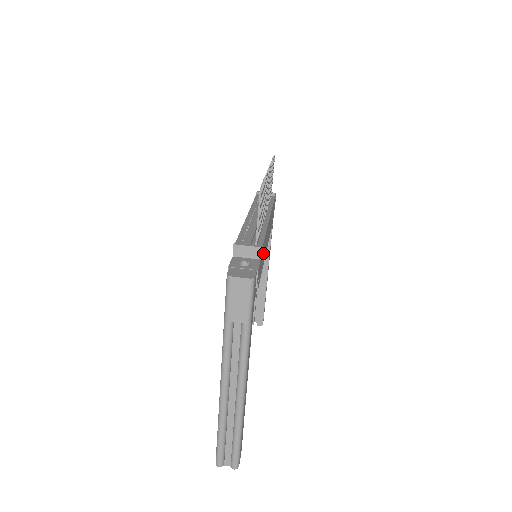
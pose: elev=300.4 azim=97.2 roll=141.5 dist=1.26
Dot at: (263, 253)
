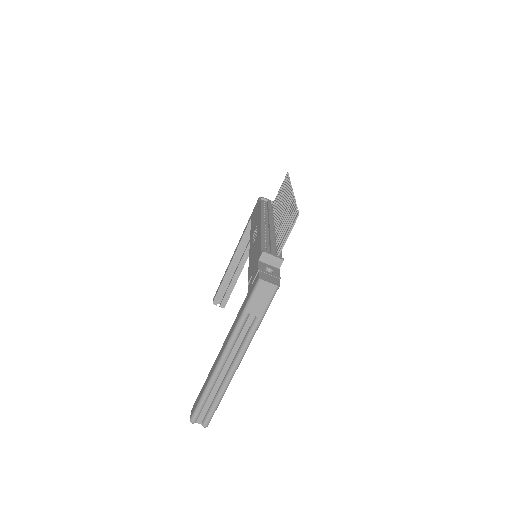
Dot at: occluded
